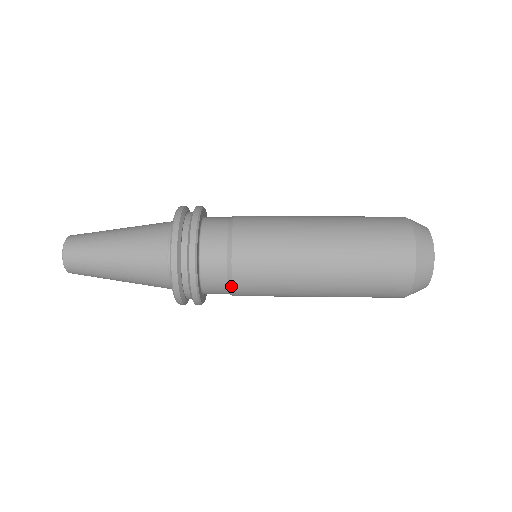
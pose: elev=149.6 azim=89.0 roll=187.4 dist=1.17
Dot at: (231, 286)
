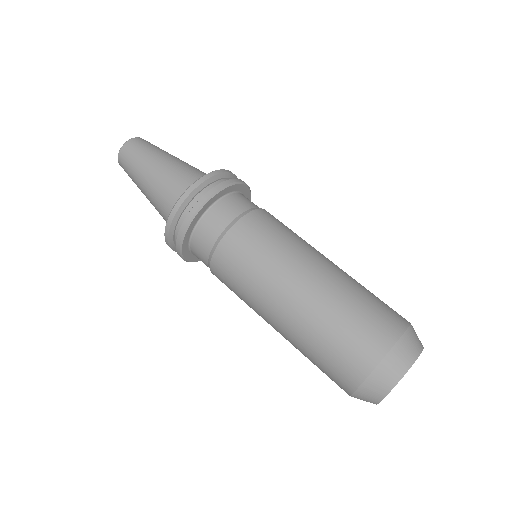
Dot at: (212, 255)
